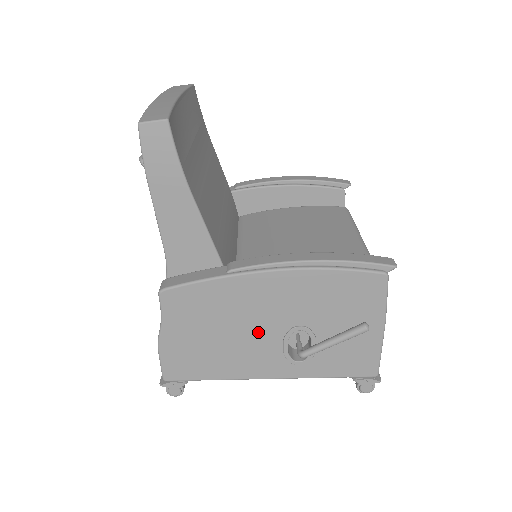
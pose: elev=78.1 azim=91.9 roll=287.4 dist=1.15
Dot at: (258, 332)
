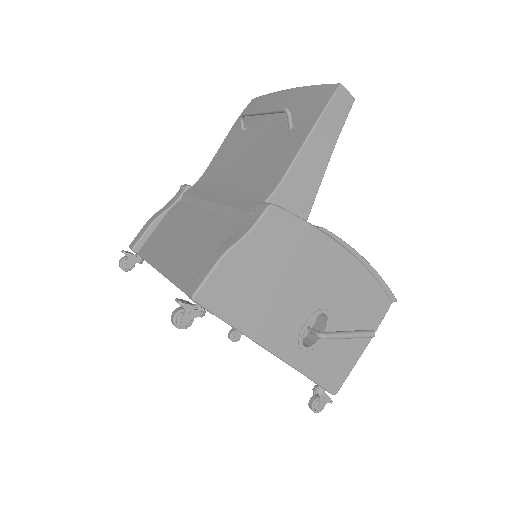
Dot at: (301, 297)
